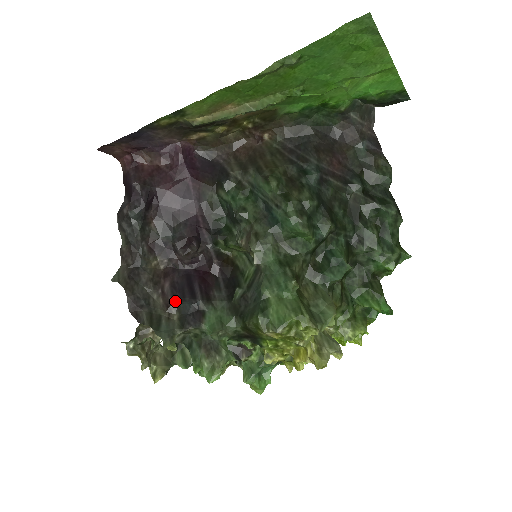
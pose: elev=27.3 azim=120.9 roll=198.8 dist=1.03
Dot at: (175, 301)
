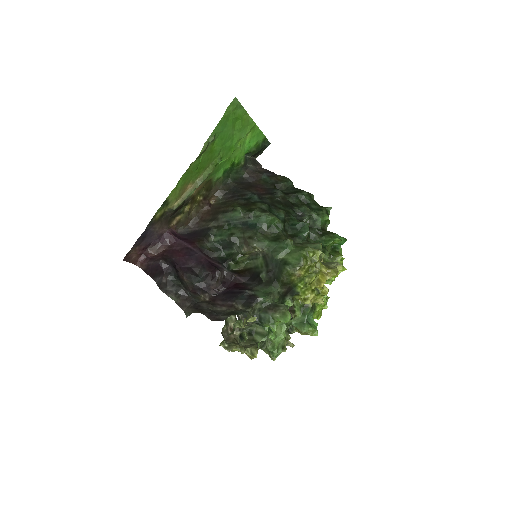
Dot at: (233, 301)
